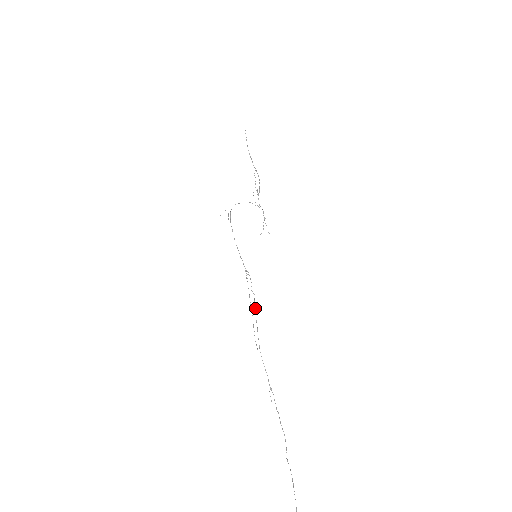
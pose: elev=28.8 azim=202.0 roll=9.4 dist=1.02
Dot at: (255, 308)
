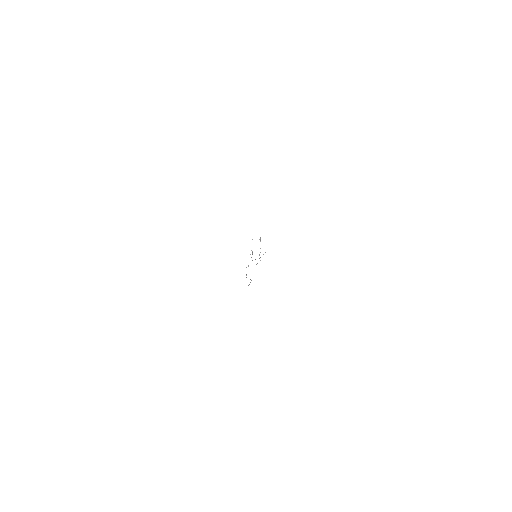
Dot at: occluded
